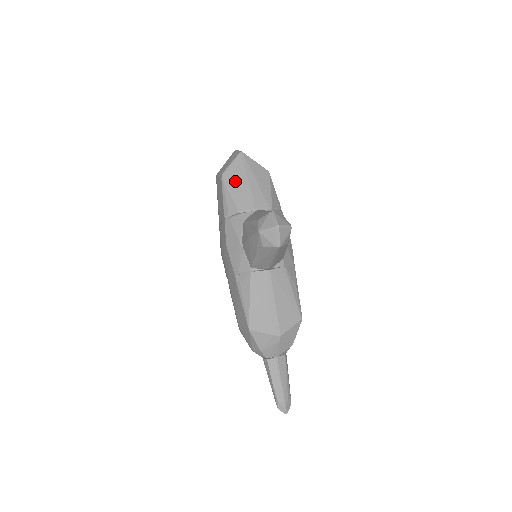
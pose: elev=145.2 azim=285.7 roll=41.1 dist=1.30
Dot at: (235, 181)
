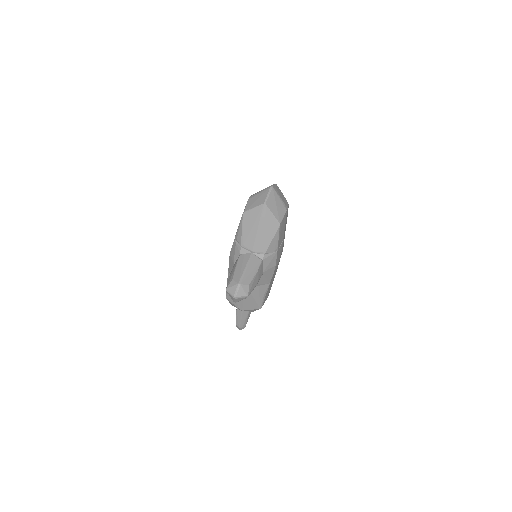
Dot at: (249, 223)
